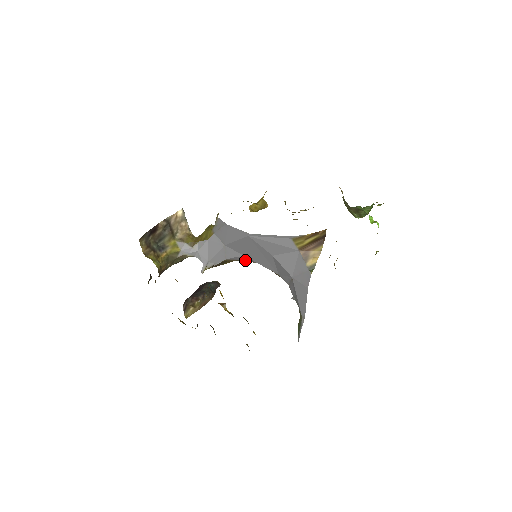
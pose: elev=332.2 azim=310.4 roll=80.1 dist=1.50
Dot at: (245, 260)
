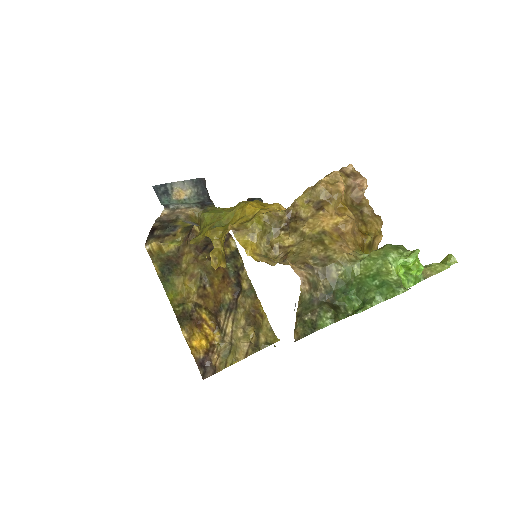
Dot at: occluded
